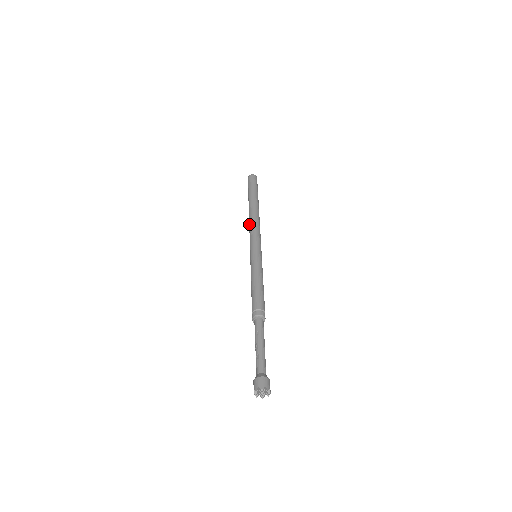
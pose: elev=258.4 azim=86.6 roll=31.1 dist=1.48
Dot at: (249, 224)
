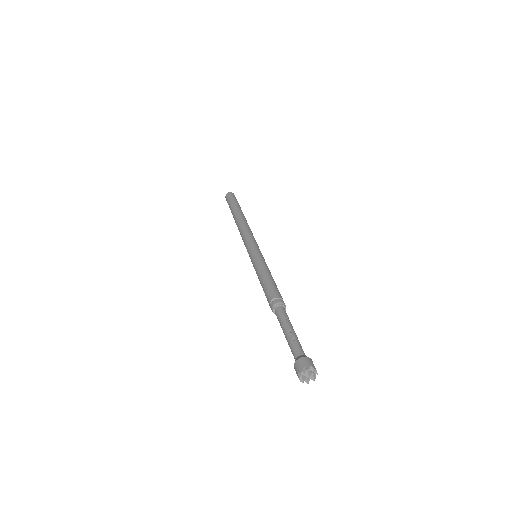
Dot at: (243, 227)
